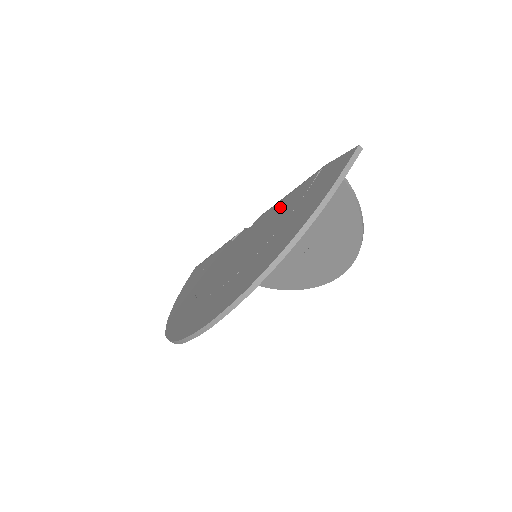
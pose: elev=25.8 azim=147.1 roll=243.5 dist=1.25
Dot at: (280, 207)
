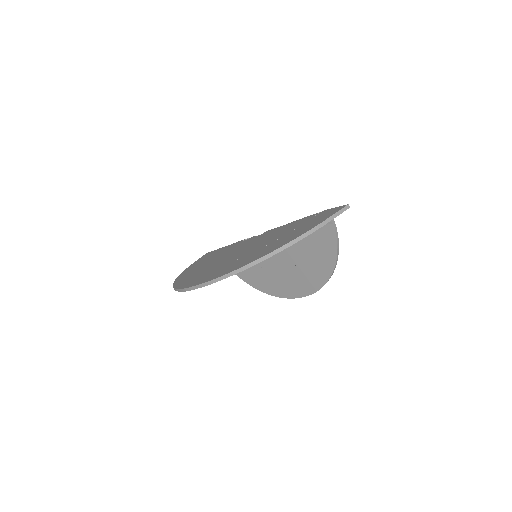
Dot at: (285, 227)
